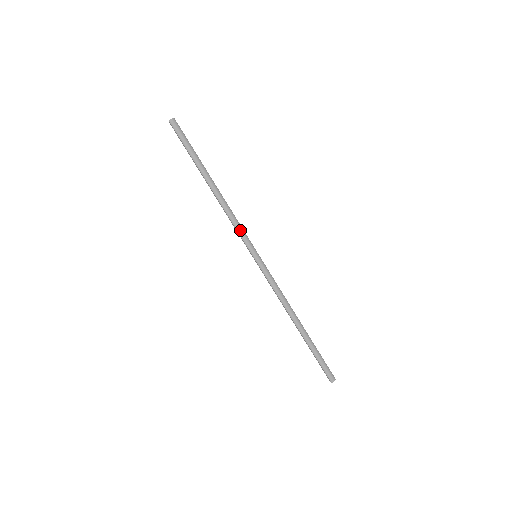
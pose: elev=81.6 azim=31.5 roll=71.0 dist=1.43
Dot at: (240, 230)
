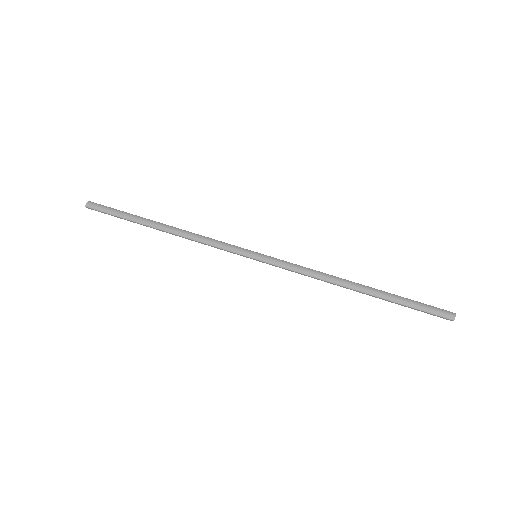
Dot at: (220, 245)
